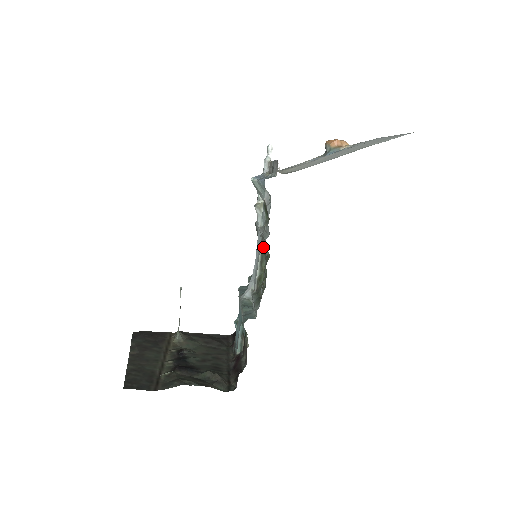
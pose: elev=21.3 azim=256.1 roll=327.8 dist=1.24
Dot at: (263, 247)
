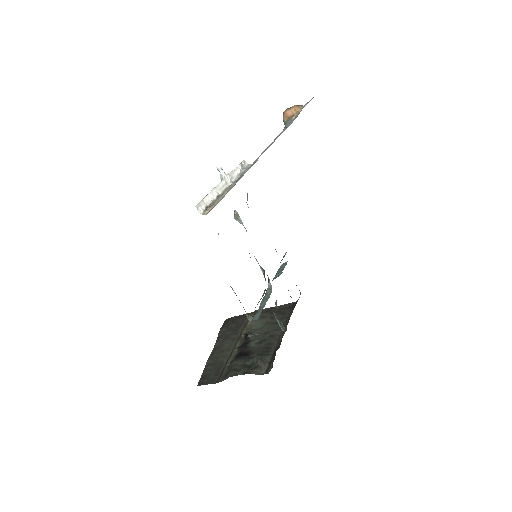
Dot at: occluded
